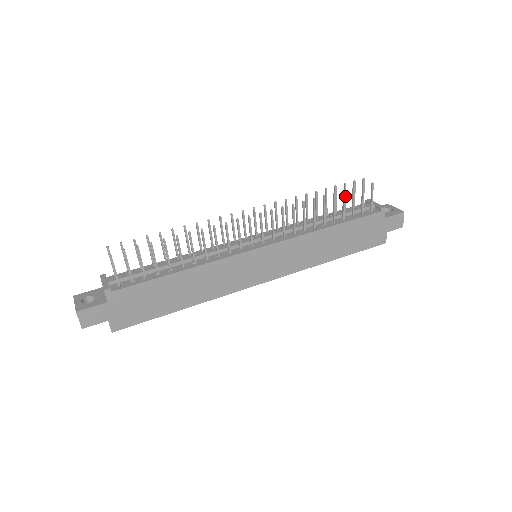
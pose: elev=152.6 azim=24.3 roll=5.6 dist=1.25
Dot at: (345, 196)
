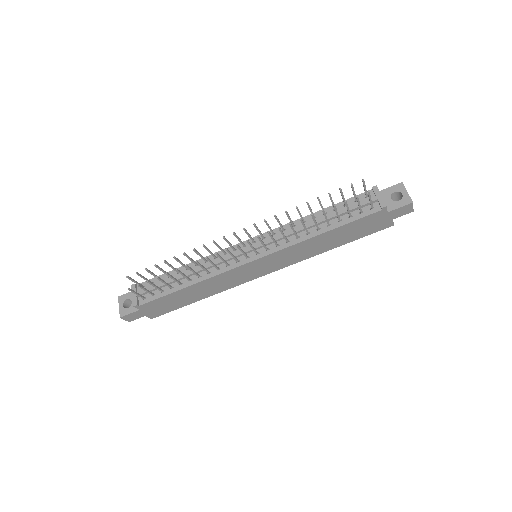
Dot at: (342, 197)
